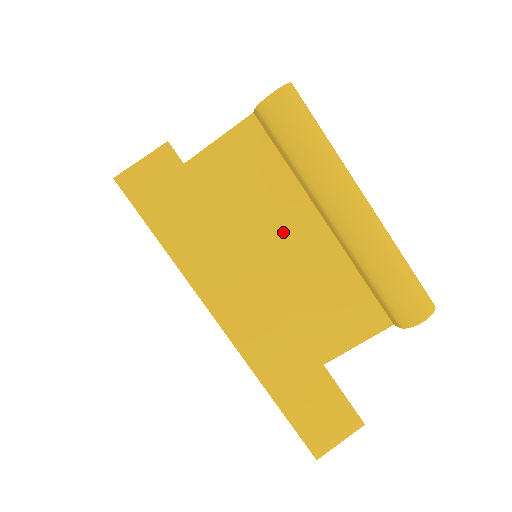
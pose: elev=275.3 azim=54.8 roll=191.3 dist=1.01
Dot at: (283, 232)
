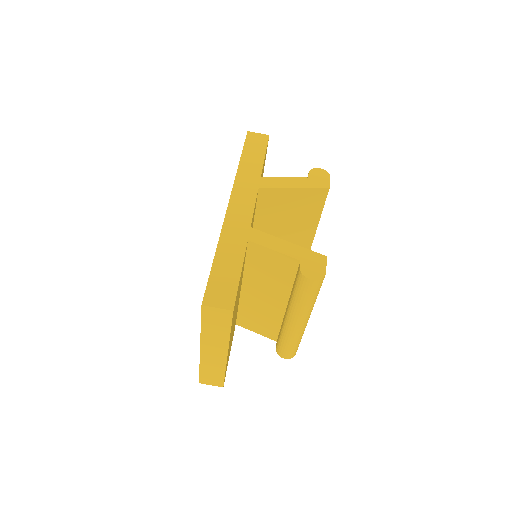
Dot at: (267, 292)
